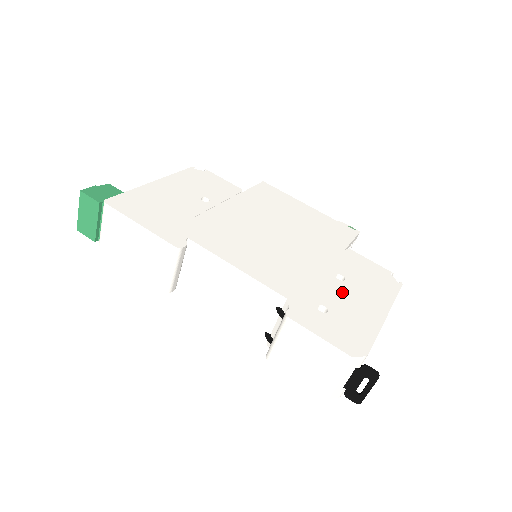
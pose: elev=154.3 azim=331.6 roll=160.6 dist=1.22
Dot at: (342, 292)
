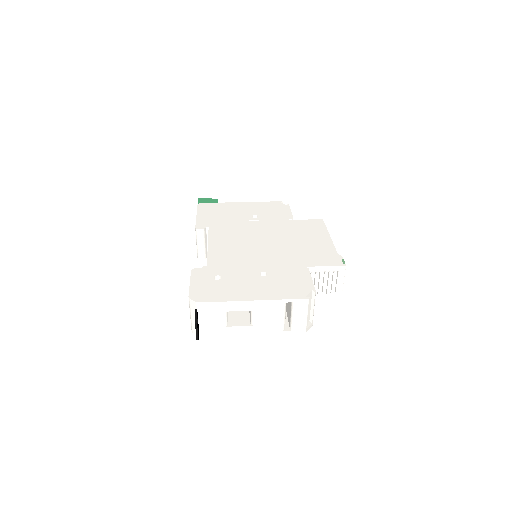
Dot at: (247, 279)
